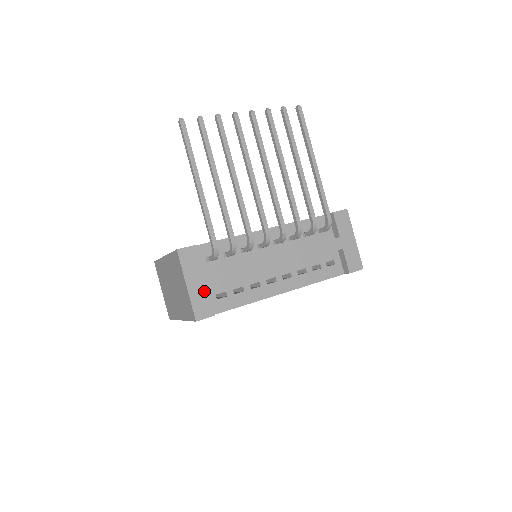
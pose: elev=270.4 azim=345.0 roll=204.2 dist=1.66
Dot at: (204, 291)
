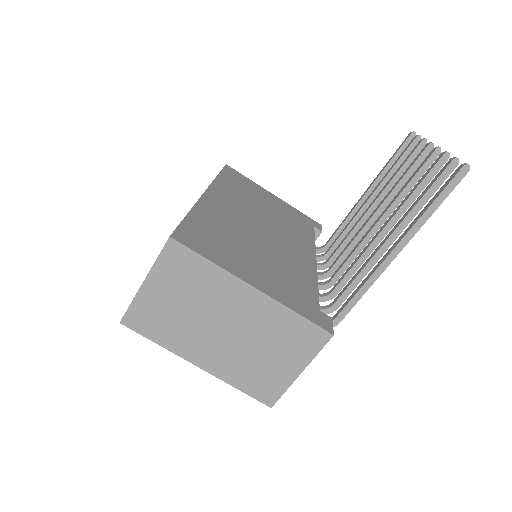
Dot at: occluded
